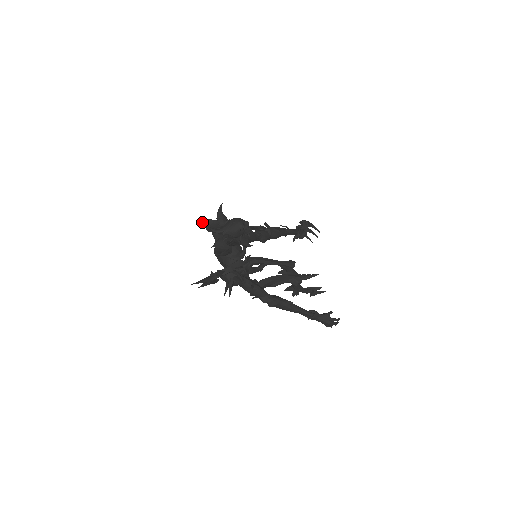
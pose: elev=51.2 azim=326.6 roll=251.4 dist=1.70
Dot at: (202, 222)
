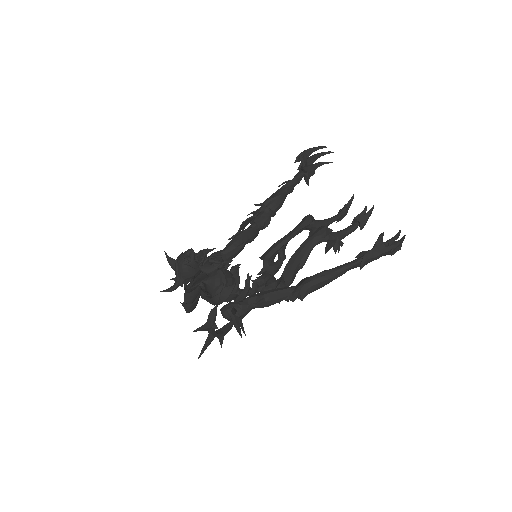
Dot at: occluded
